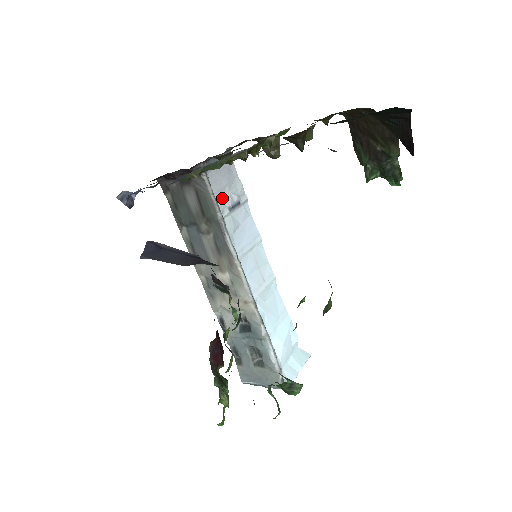
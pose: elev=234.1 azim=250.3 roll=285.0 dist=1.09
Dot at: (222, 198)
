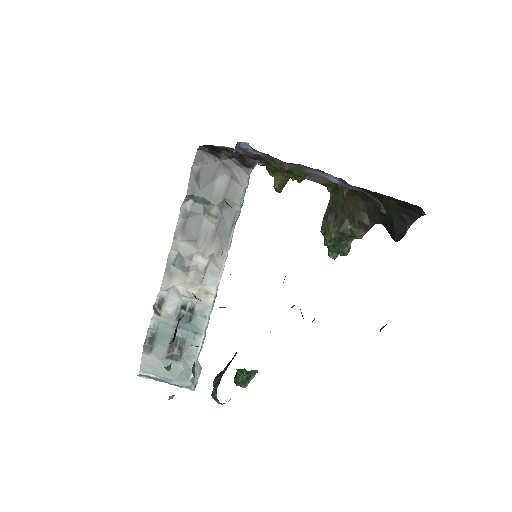
Dot at: occluded
